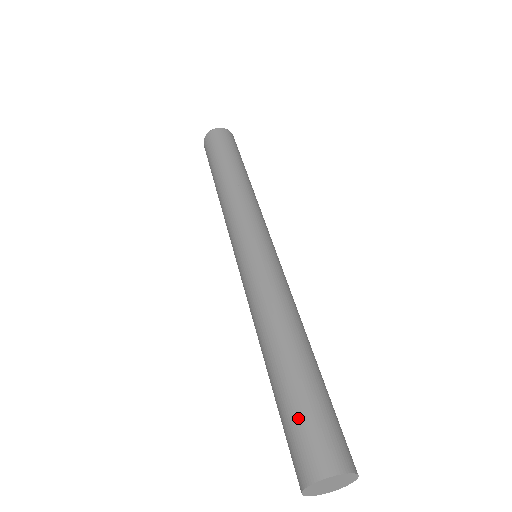
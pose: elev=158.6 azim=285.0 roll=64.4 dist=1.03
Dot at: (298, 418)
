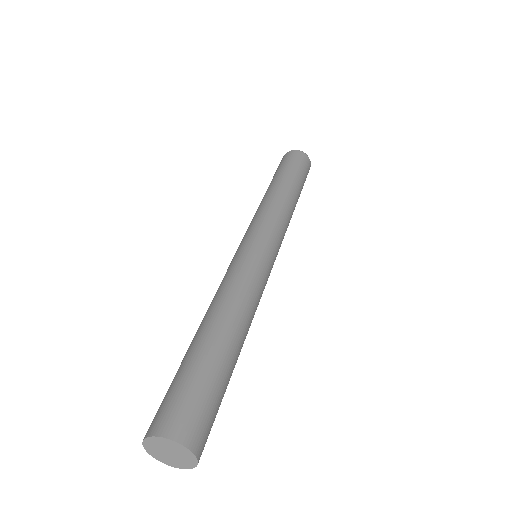
Dot at: (172, 384)
